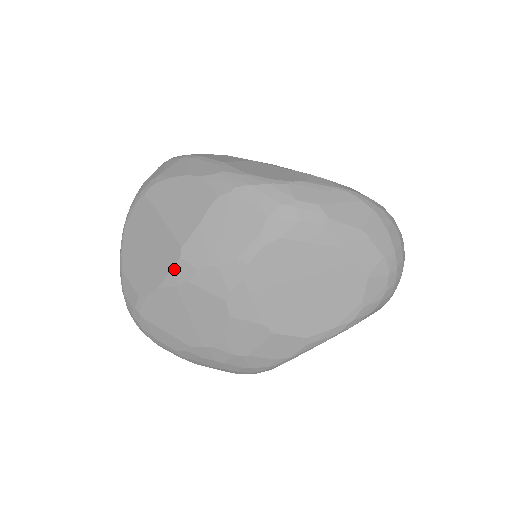
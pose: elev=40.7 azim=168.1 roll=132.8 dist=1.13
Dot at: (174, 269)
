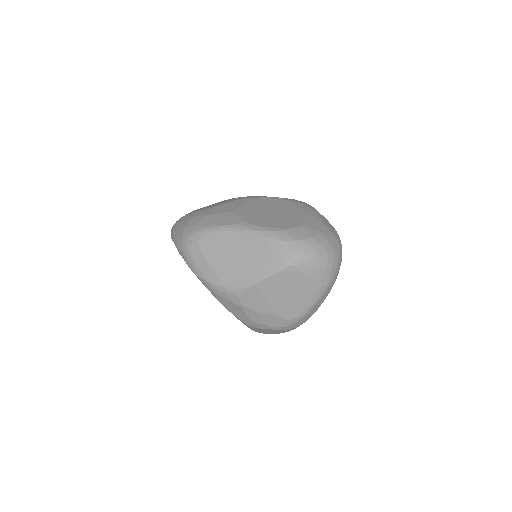
Dot at: occluded
